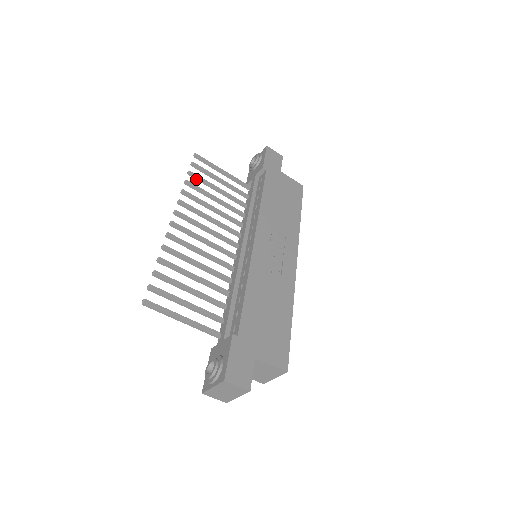
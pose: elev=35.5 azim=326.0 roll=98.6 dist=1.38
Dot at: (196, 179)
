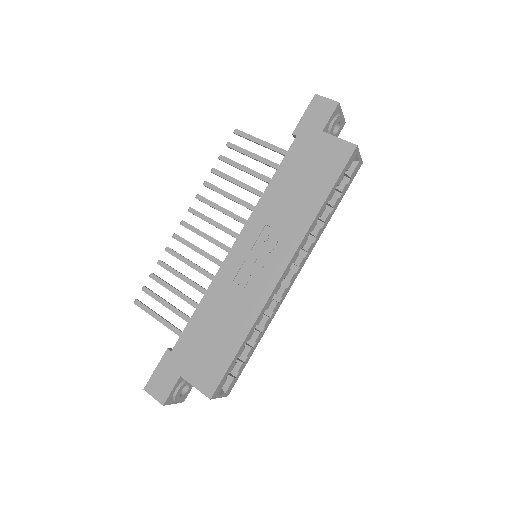
Dot at: (227, 163)
